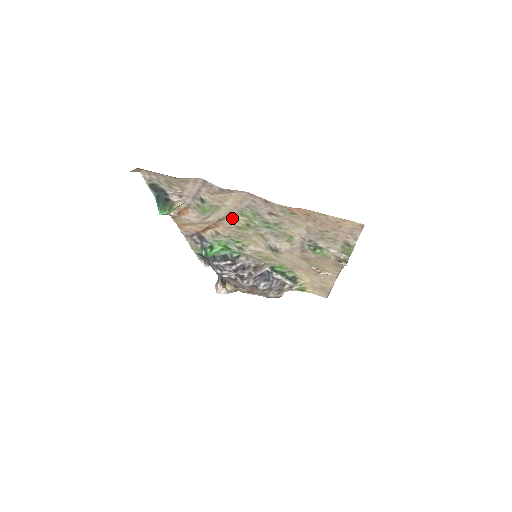
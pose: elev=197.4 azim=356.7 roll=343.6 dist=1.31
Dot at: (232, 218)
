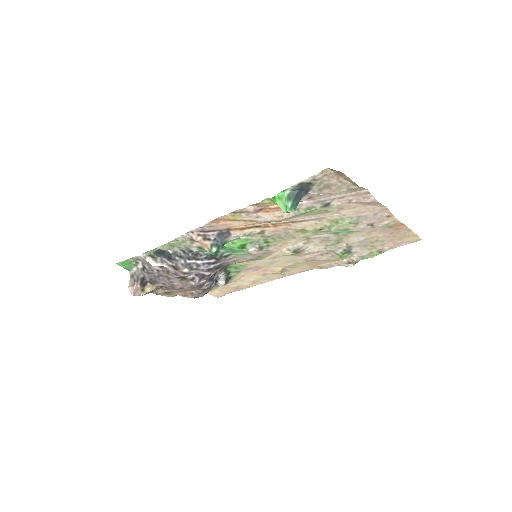
Dot at: (314, 222)
